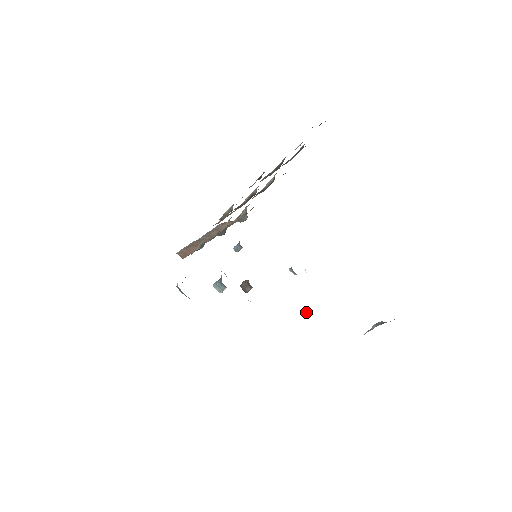
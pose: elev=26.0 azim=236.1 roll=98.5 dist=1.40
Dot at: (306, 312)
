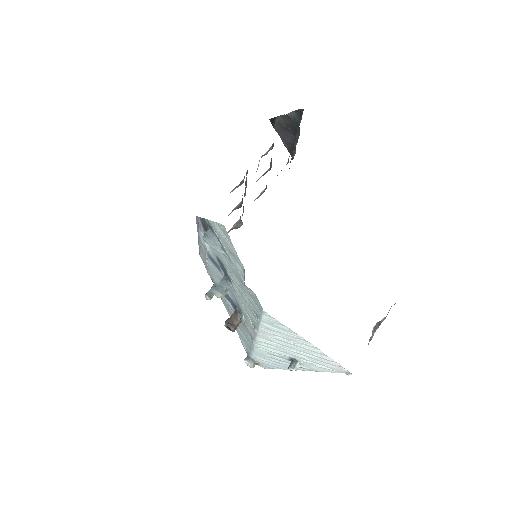
Dot at: (293, 366)
